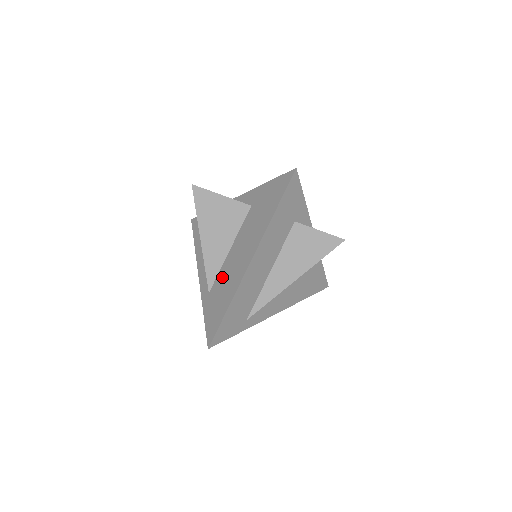
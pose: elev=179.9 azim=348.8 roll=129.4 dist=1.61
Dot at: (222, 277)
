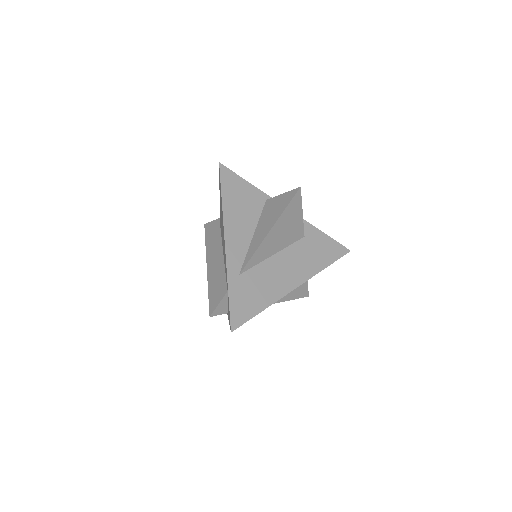
Dot at: (260, 274)
